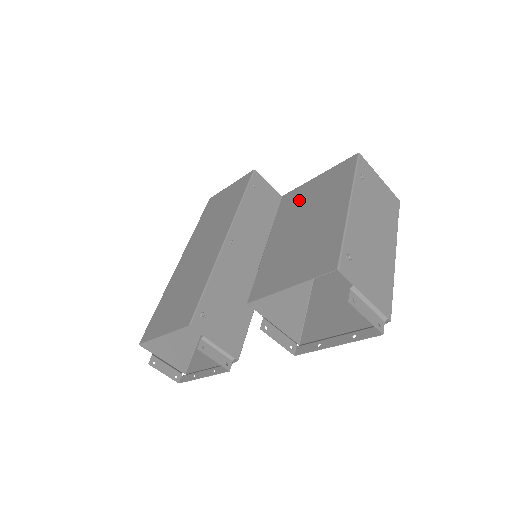
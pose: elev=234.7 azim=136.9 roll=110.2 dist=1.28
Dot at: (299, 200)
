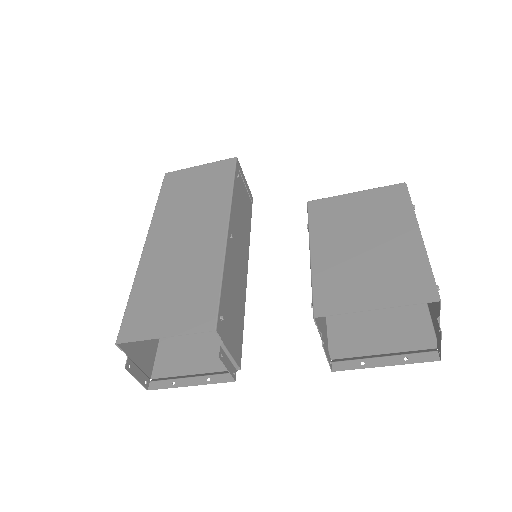
Dot at: (340, 213)
